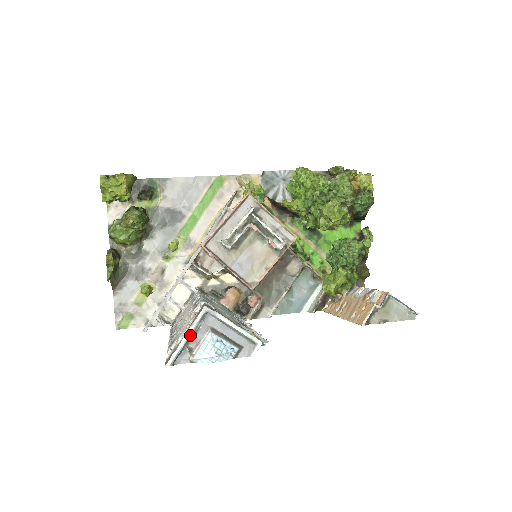
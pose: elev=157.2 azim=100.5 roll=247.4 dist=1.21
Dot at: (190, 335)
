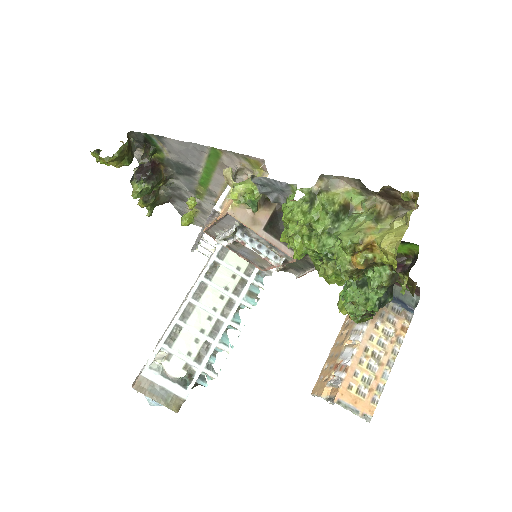
Dot at: occluded
